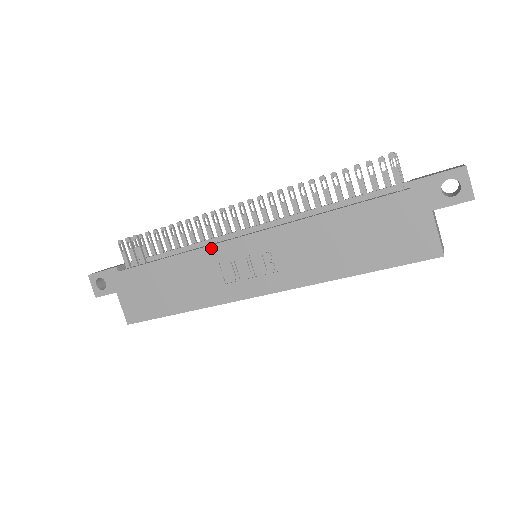
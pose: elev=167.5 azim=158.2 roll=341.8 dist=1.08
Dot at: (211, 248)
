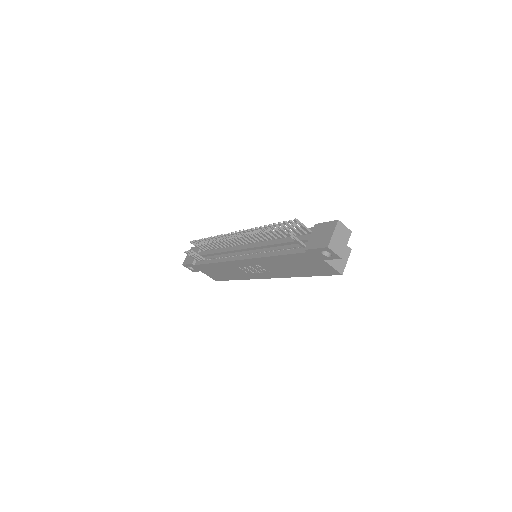
Dot at: (230, 262)
